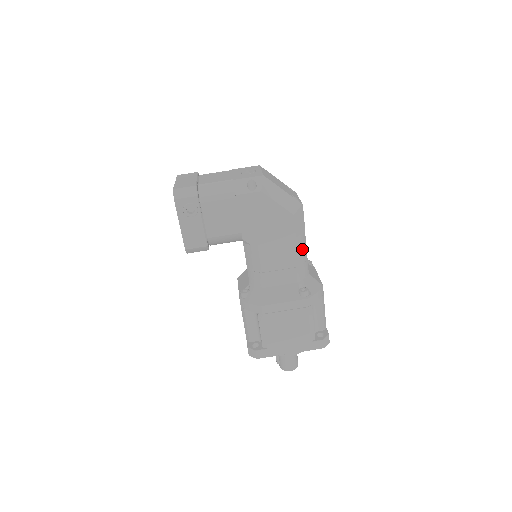
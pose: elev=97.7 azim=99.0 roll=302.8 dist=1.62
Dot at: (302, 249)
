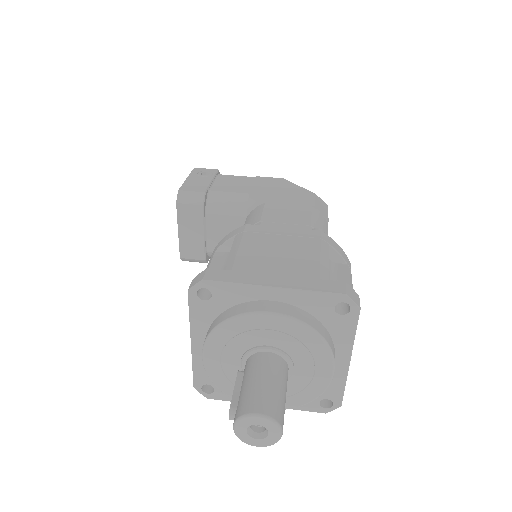
Dot at: (322, 225)
